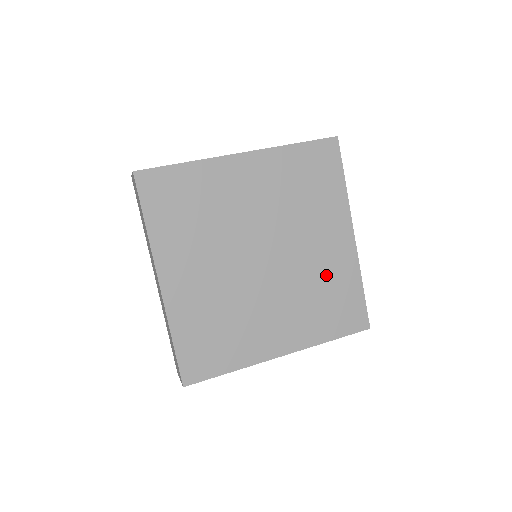
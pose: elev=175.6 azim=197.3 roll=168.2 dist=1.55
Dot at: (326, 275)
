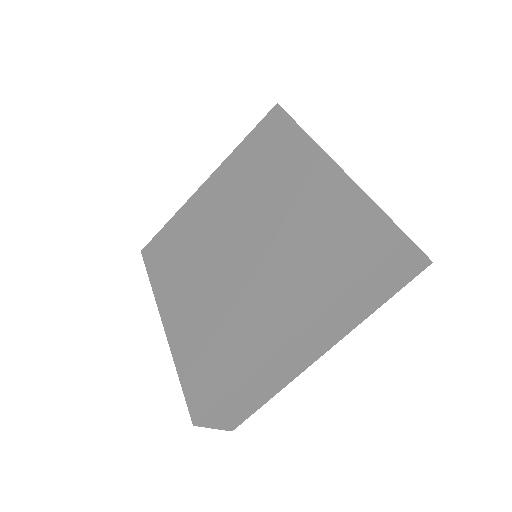
Dot at: (312, 217)
